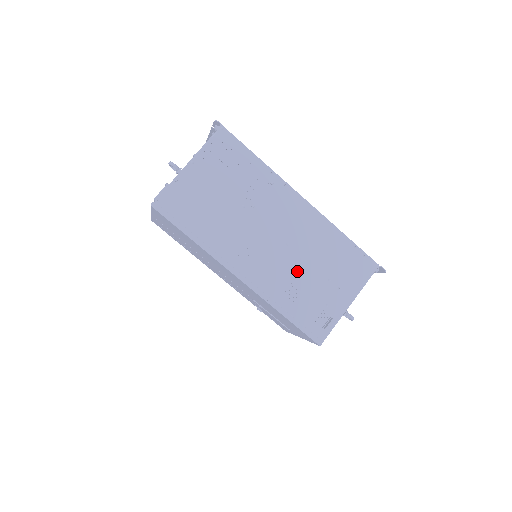
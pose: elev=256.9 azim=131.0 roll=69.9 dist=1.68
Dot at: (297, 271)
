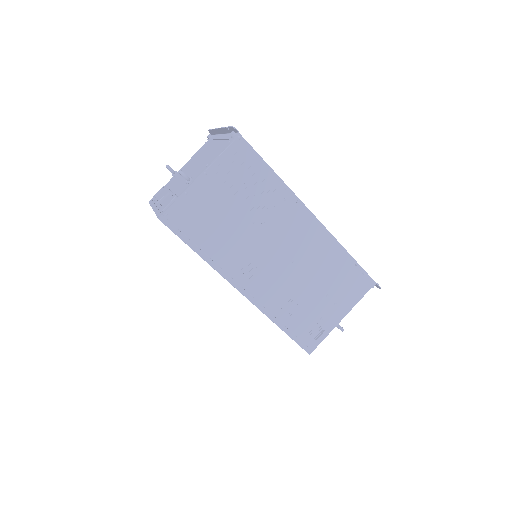
Dot at: (298, 287)
